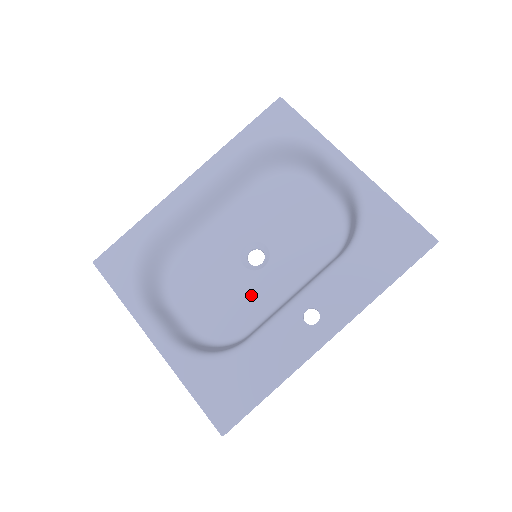
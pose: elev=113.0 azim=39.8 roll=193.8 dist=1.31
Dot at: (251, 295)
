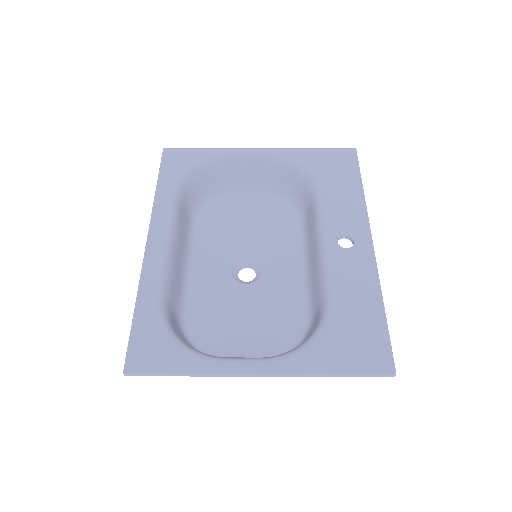
Dot at: (277, 295)
